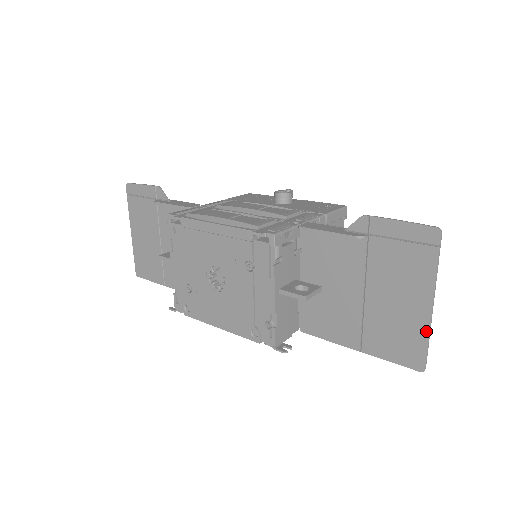
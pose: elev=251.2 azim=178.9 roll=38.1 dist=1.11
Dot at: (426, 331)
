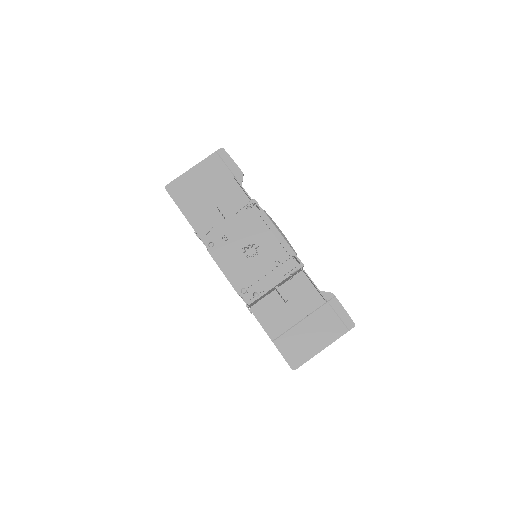
Dot at: (312, 356)
